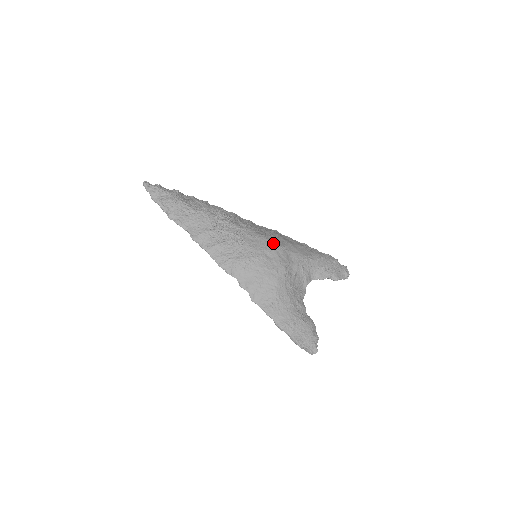
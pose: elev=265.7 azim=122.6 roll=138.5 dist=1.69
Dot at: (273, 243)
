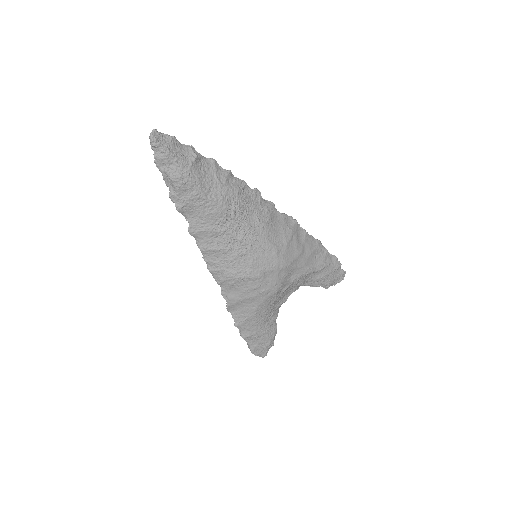
Dot at: (280, 260)
